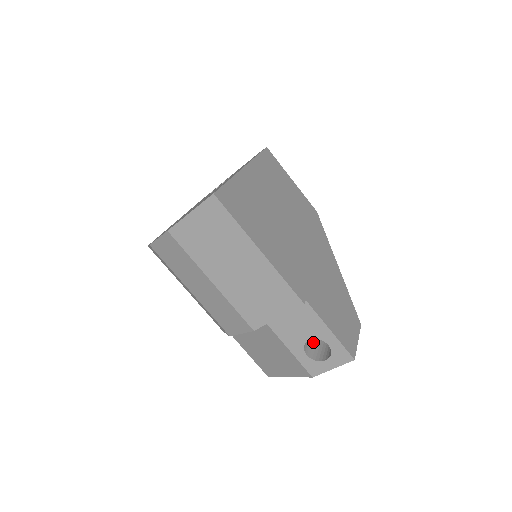
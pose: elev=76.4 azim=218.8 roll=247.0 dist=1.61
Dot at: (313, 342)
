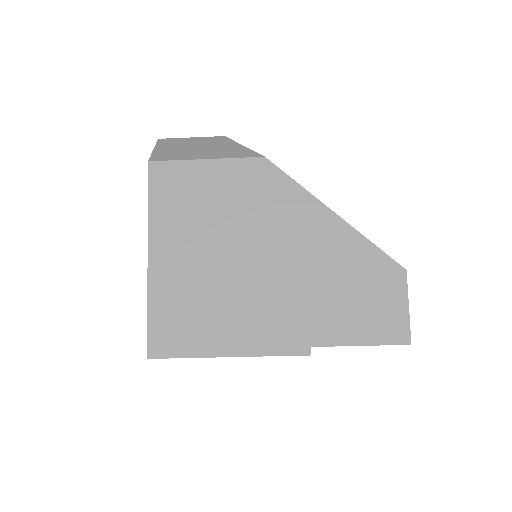
Dot at: occluded
